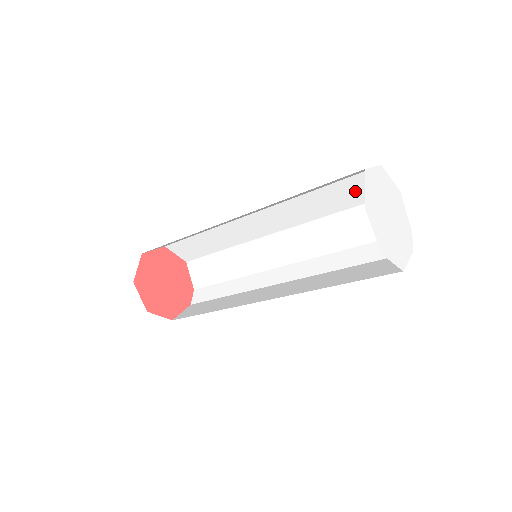
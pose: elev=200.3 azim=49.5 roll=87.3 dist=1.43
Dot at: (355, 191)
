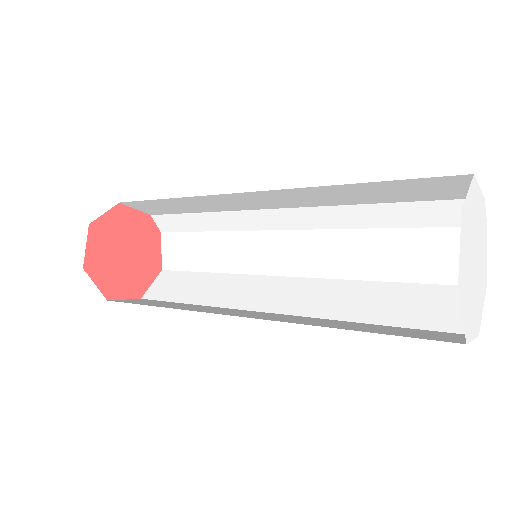
Dot at: occluded
